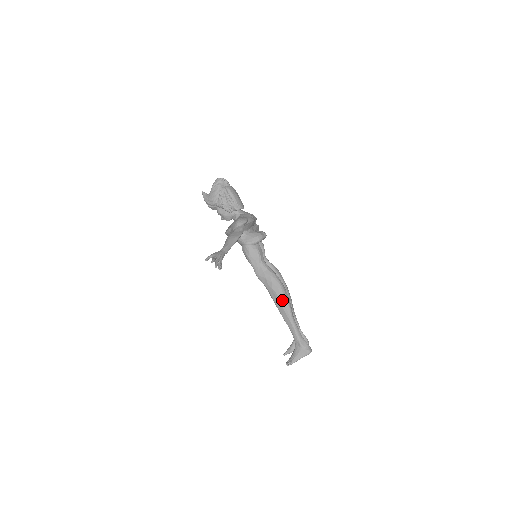
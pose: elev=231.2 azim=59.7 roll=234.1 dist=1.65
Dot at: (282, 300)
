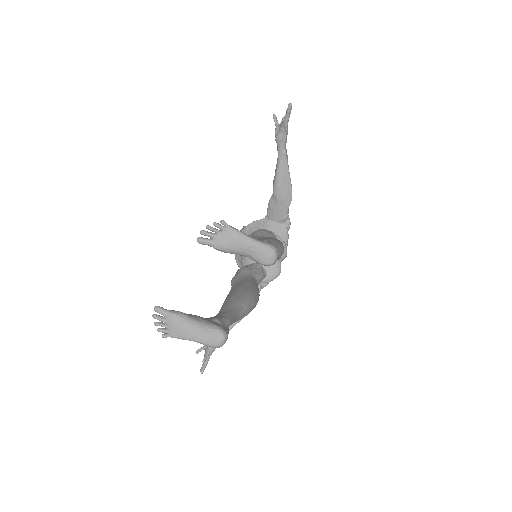
Dot at: (276, 238)
